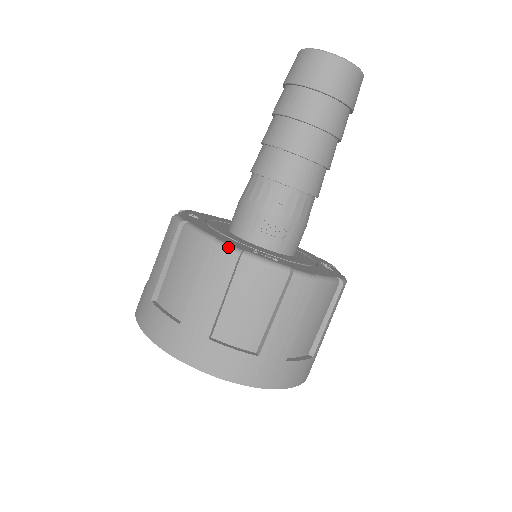
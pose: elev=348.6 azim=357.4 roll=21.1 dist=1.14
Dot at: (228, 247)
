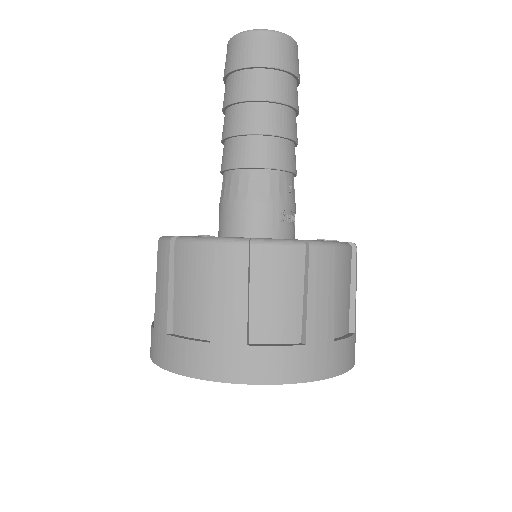
Dot at: (323, 243)
